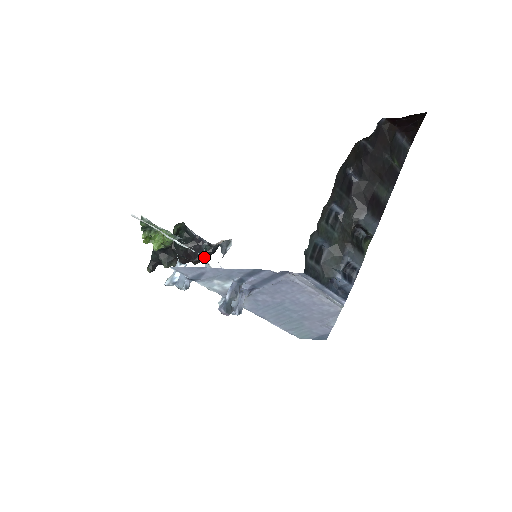
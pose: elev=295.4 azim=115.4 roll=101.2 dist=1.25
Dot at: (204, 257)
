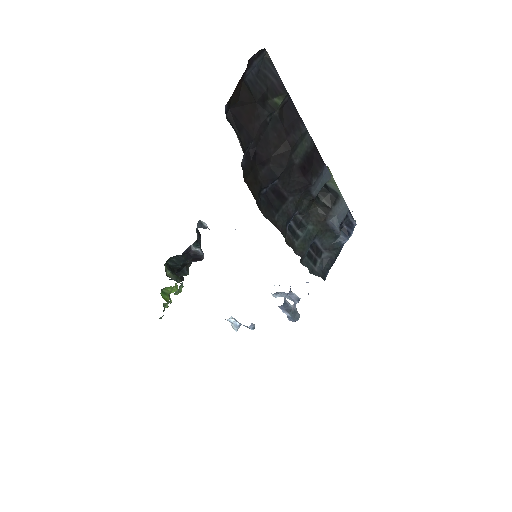
Dot at: (200, 245)
